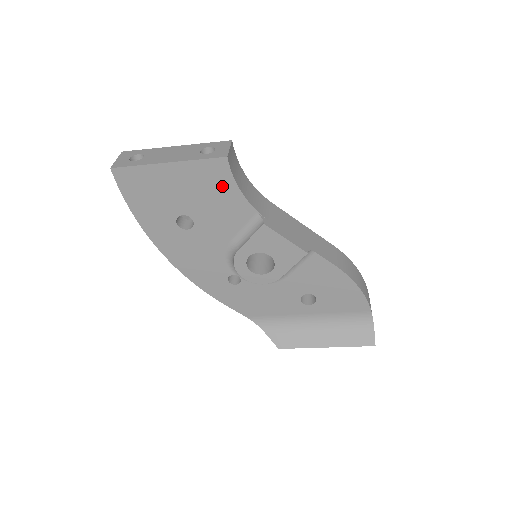
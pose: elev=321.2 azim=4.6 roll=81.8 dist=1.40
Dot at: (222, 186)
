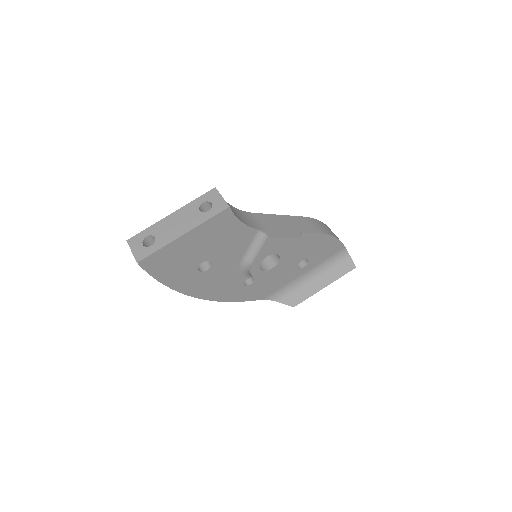
Dot at: (229, 228)
